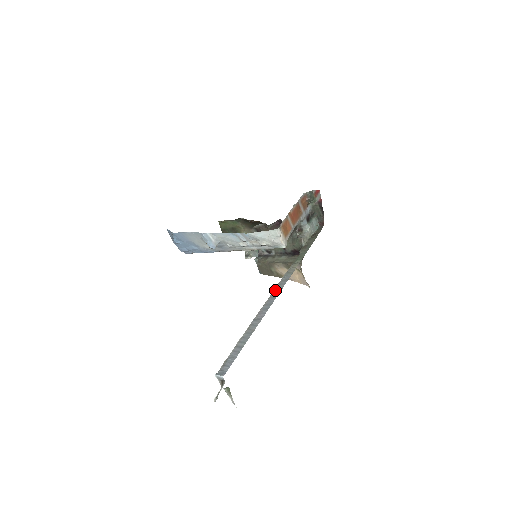
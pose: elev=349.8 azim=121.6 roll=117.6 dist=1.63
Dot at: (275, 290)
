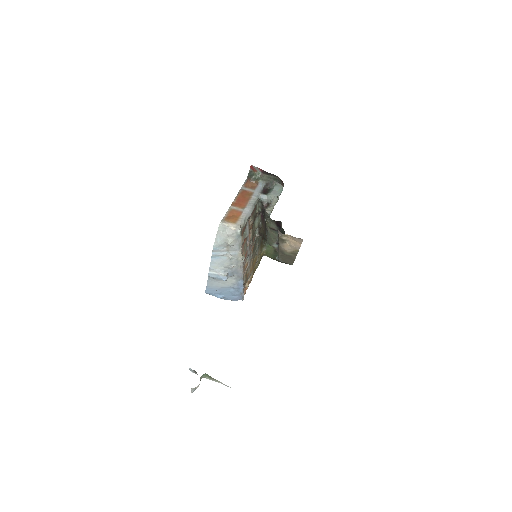
Dot at: occluded
